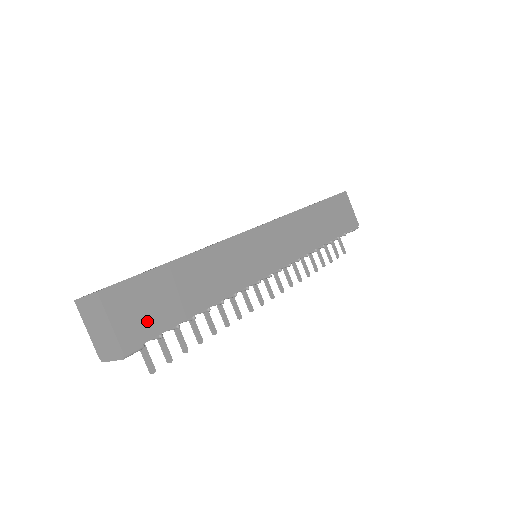
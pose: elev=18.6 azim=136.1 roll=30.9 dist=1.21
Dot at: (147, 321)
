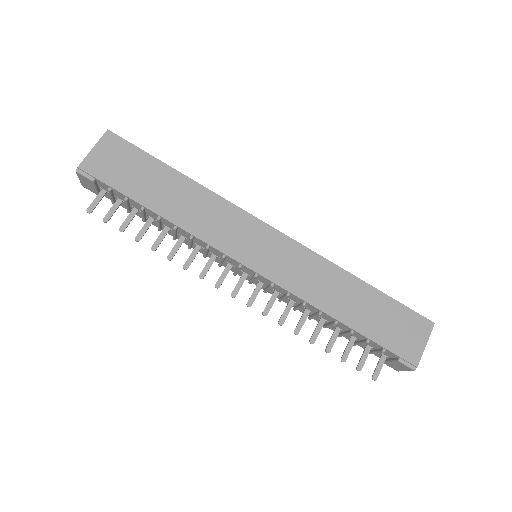
Dot at: (112, 171)
